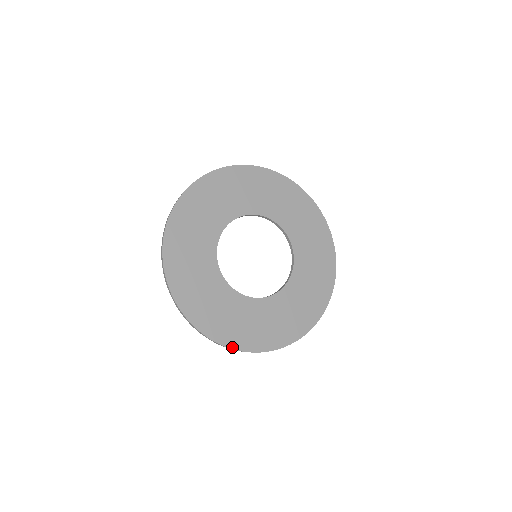
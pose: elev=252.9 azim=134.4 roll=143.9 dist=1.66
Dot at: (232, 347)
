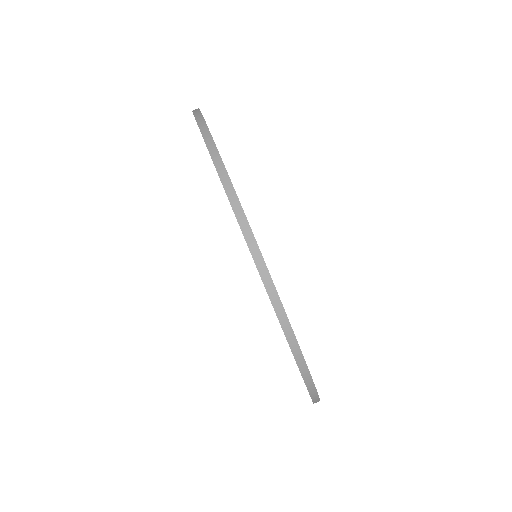
Dot at: (305, 362)
